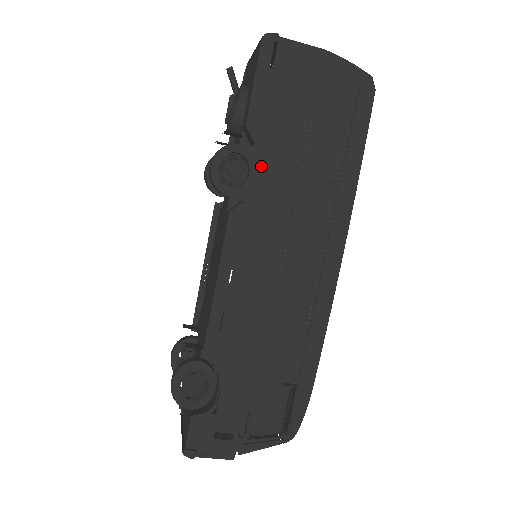
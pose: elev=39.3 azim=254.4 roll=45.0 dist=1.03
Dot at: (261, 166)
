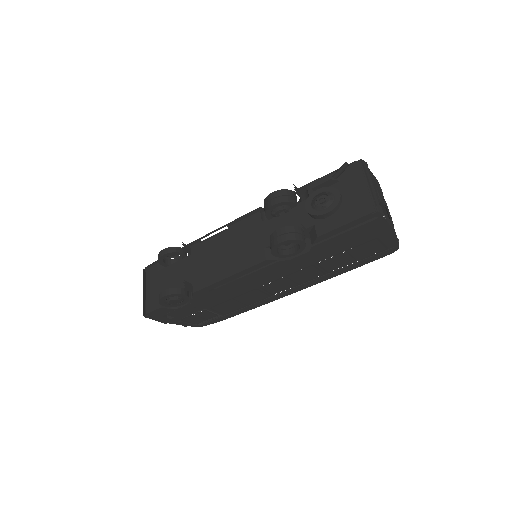
Dot at: occluded
